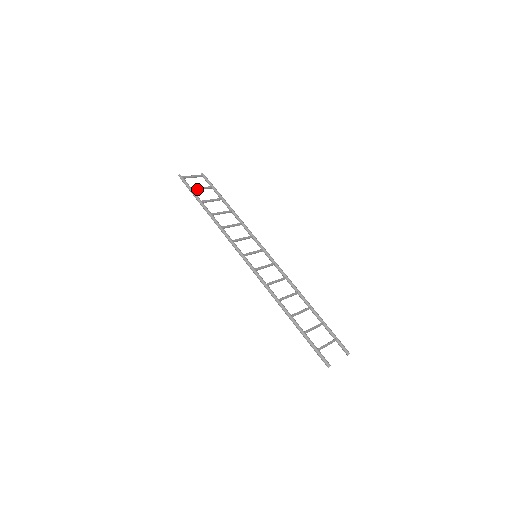
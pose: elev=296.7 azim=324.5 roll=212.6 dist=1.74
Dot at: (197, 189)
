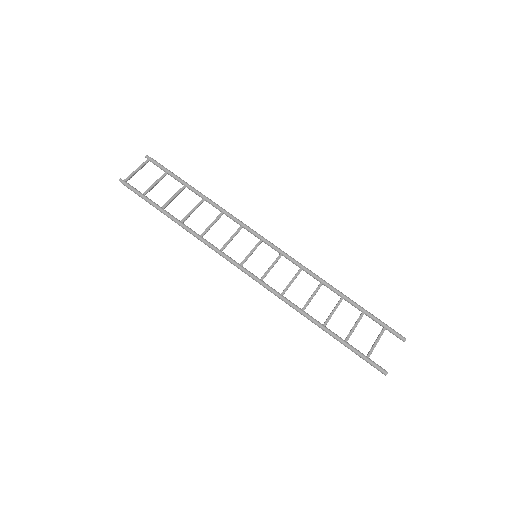
Dot at: (150, 190)
